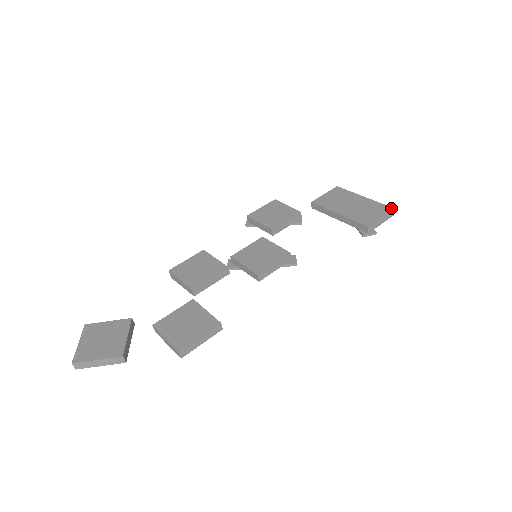
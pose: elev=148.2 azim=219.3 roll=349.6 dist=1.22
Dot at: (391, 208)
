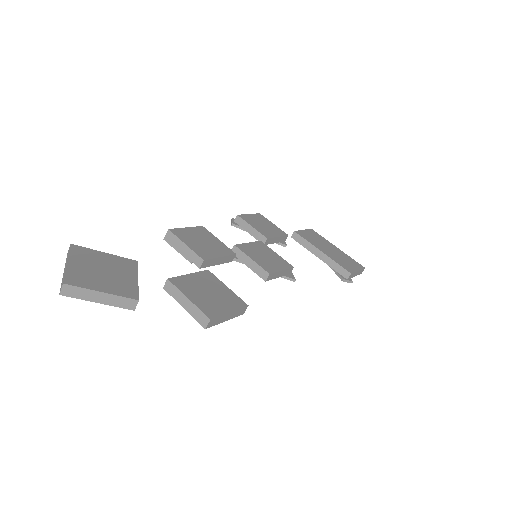
Dot at: occluded
